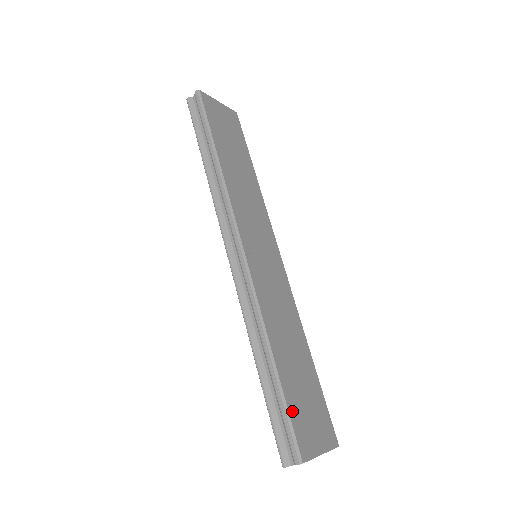
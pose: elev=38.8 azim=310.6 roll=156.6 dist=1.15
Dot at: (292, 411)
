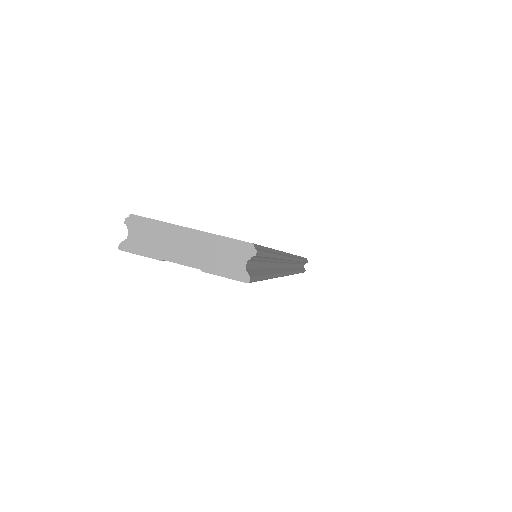
Dot at: occluded
